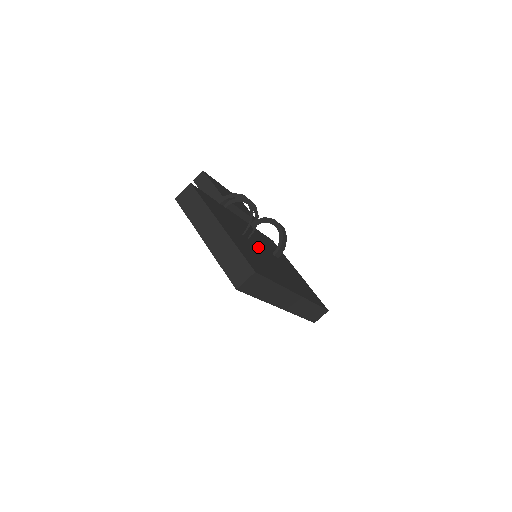
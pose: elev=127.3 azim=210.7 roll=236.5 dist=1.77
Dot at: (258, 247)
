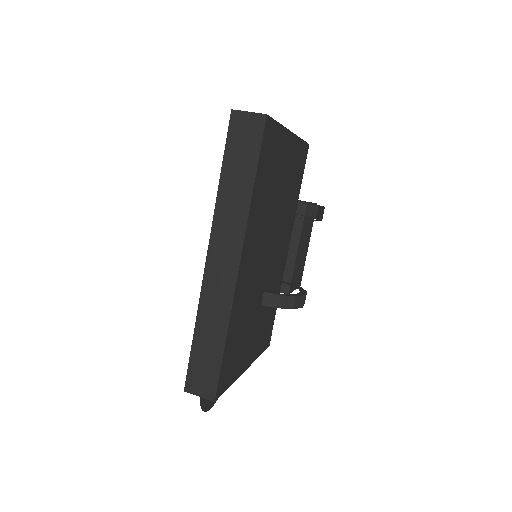
Dot at: (273, 234)
